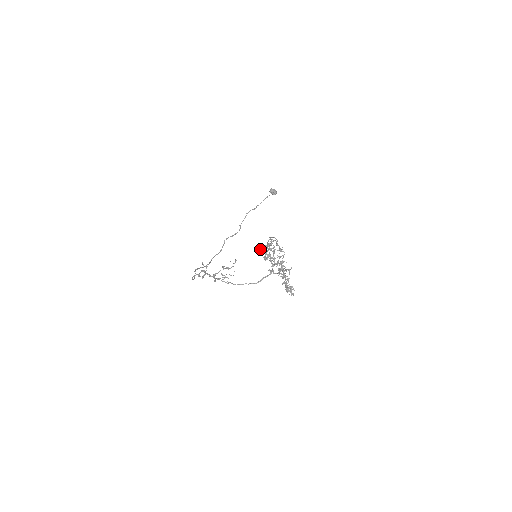
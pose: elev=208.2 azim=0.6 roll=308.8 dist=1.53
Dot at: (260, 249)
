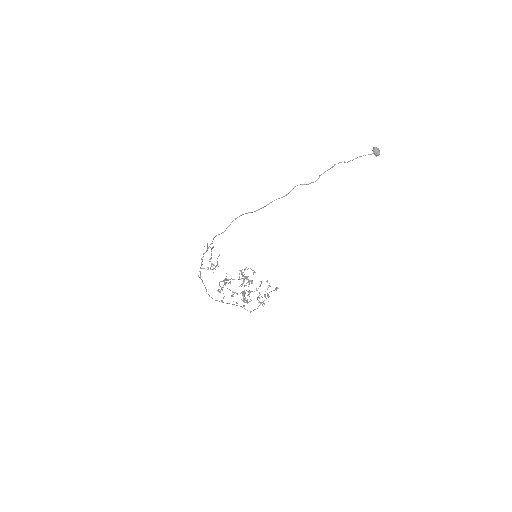
Dot at: (219, 282)
